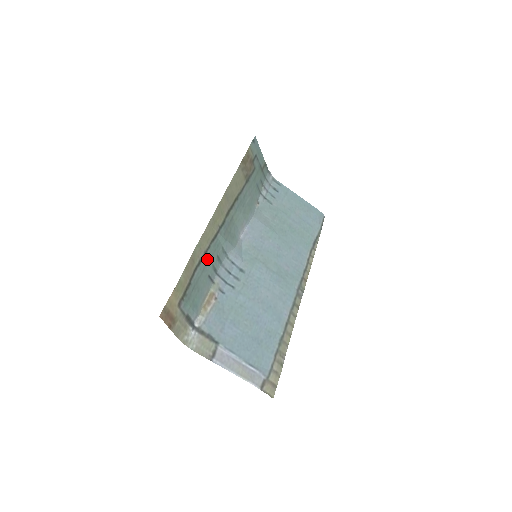
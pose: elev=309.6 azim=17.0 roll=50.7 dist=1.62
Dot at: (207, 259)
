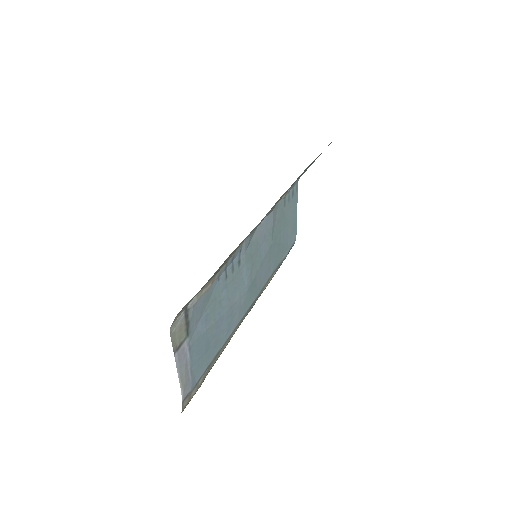
Dot at: occluded
